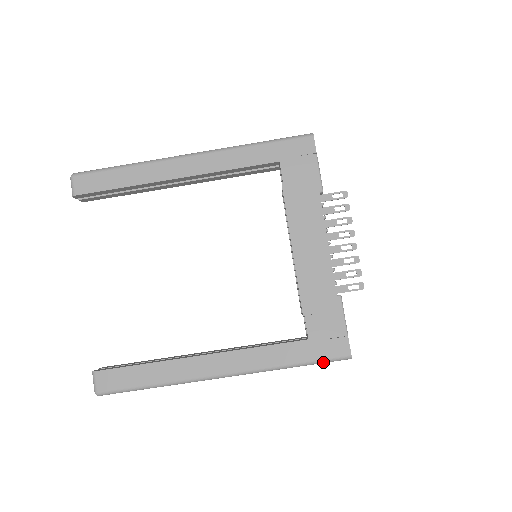
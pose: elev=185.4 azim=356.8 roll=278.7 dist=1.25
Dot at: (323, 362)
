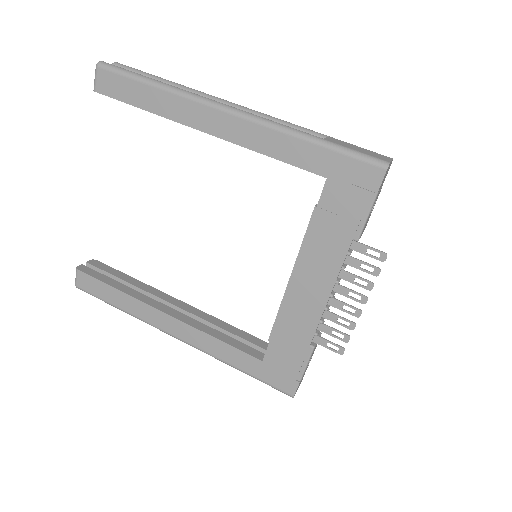
Dot at: (267, 384)
